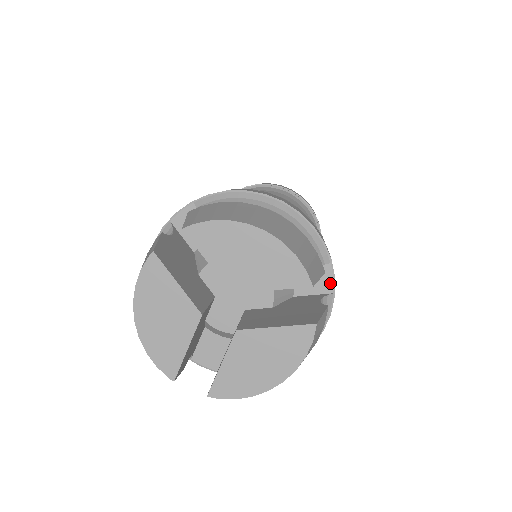
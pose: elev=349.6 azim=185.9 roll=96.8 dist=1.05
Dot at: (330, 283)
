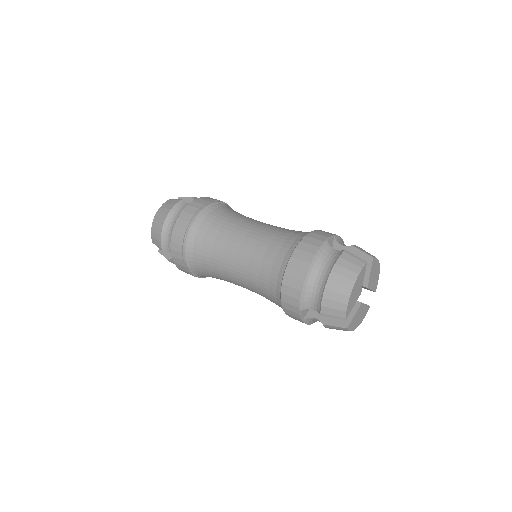
Dot at: occluded
